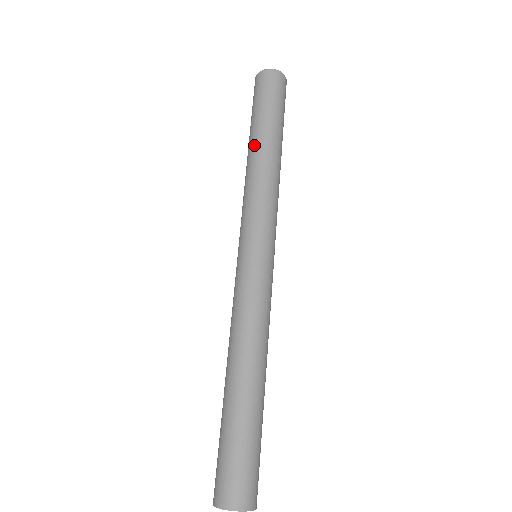
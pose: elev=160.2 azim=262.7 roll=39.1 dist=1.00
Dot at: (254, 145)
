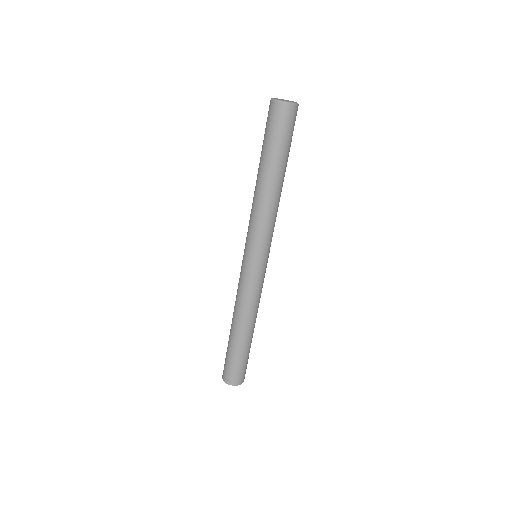
Dot at: (257, 175)
